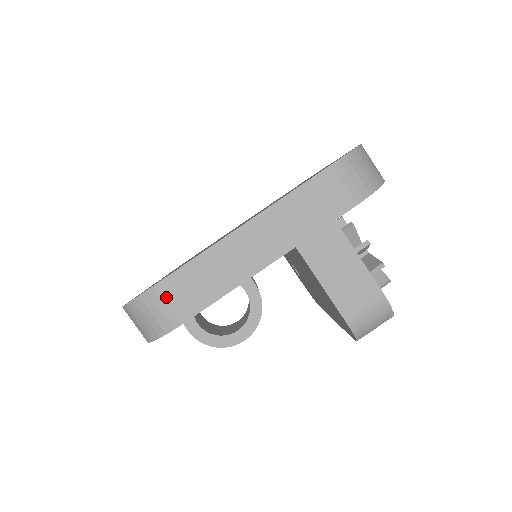
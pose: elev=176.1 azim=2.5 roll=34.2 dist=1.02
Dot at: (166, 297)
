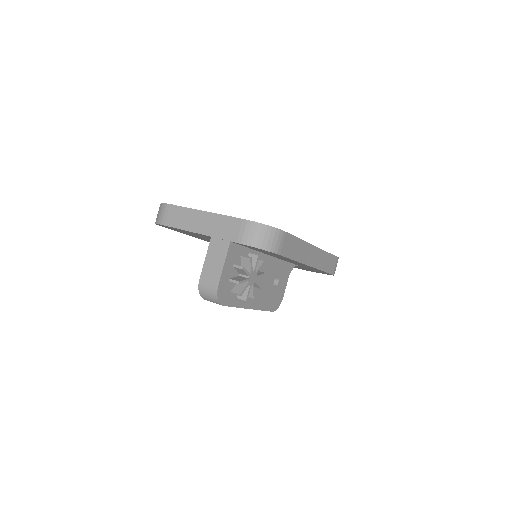
Dot at: (166, 211)
